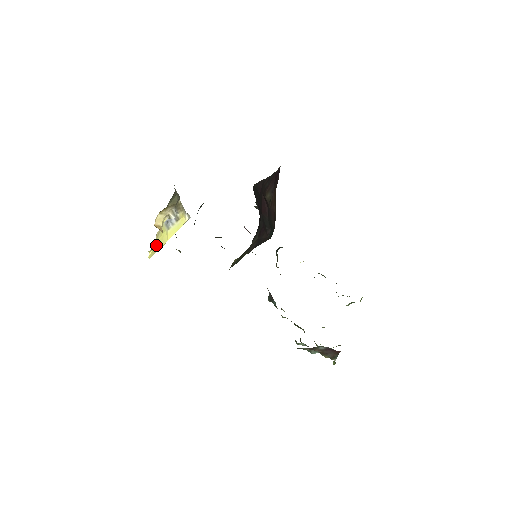
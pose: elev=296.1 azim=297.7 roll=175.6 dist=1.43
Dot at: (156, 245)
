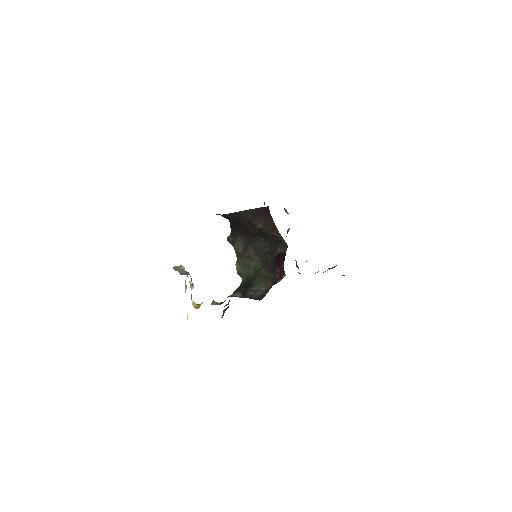
Dot at: occluded
